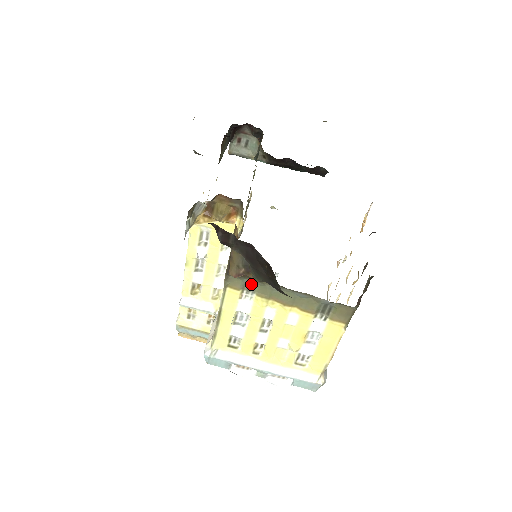
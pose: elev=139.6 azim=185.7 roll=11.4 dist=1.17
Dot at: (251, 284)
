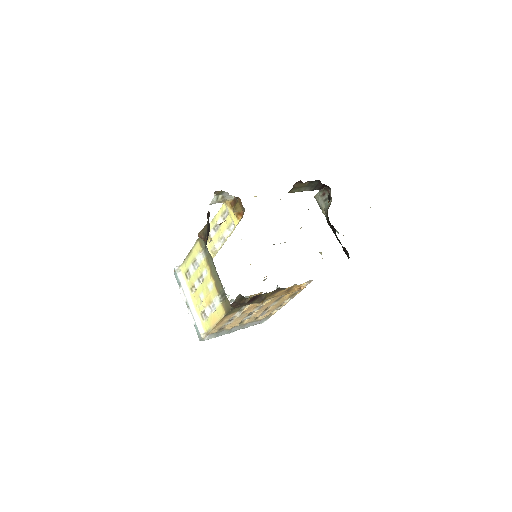
Dot at: (207, 249)
